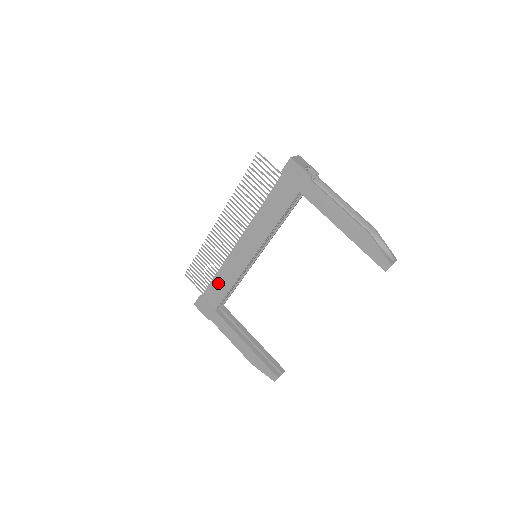
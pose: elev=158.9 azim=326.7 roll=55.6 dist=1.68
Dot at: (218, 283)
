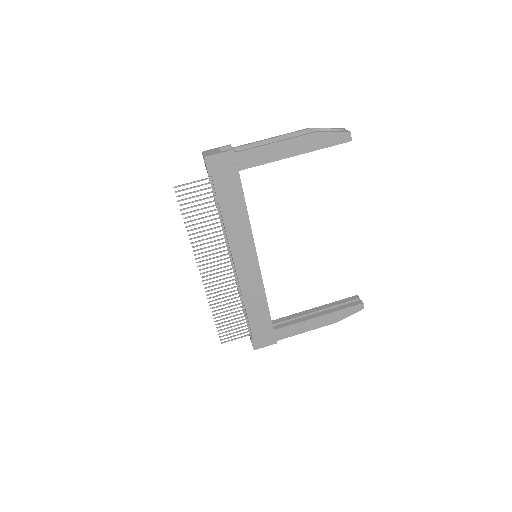
Dot at: (254, 311)
